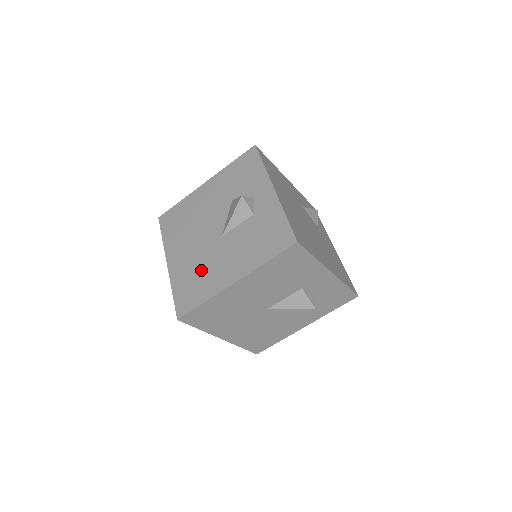
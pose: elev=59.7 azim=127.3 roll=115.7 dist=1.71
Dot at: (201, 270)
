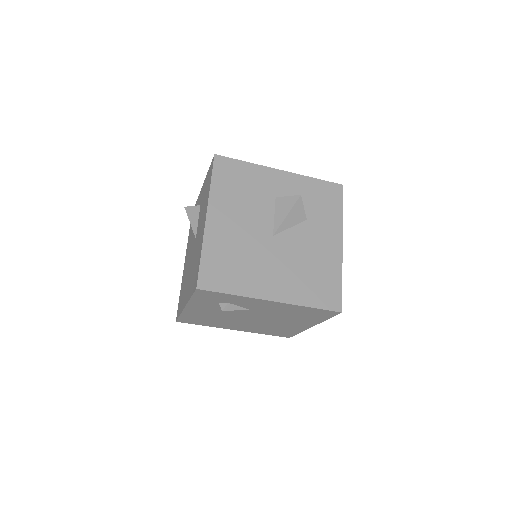
Dot at: (195, 260)
